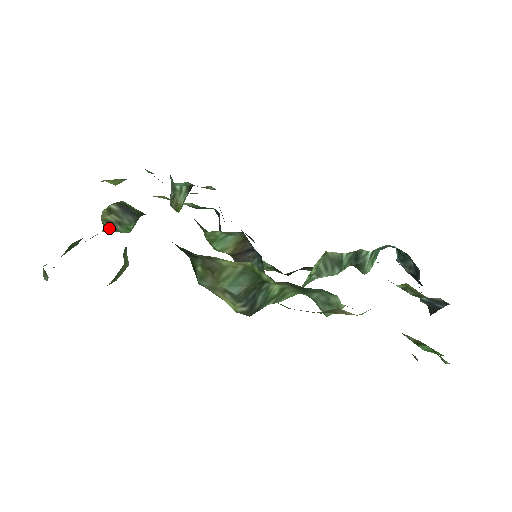
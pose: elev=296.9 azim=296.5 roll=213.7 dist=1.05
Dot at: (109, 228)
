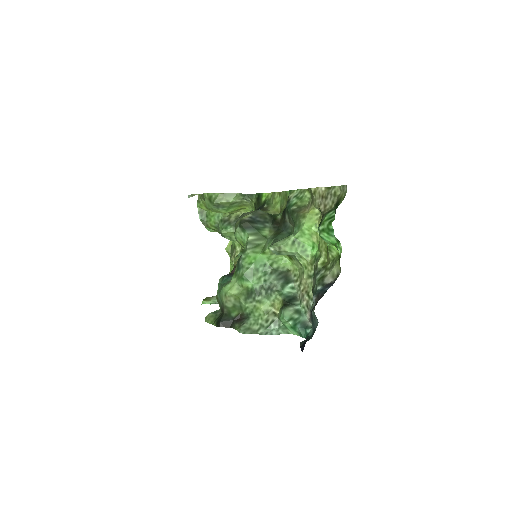
Dot at: (224, 220)
